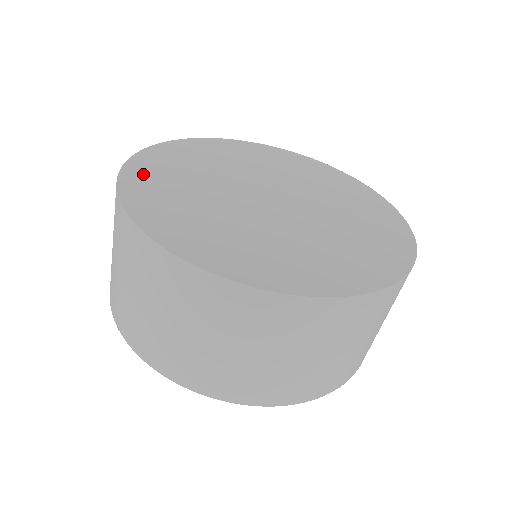
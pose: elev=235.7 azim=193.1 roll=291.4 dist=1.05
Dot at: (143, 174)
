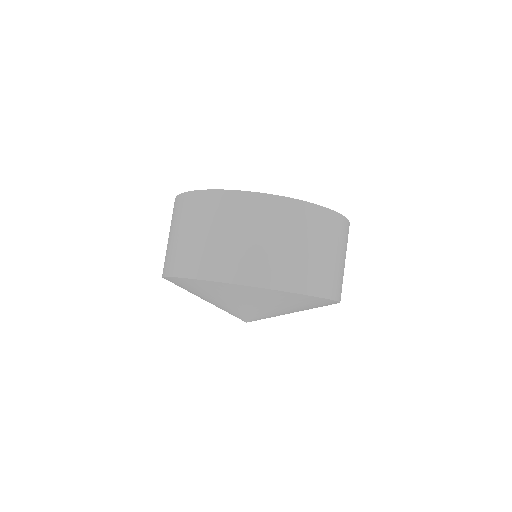
Dot at: occluded
